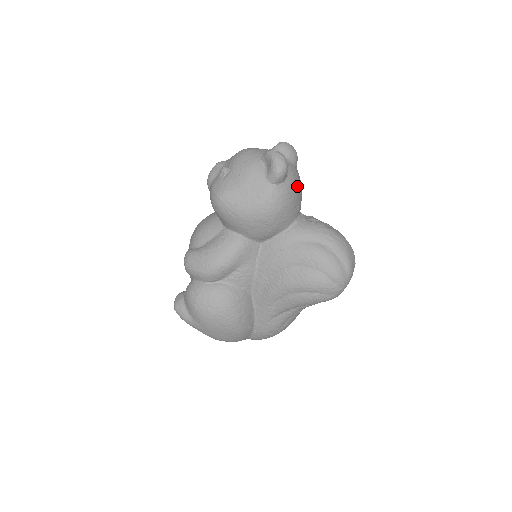
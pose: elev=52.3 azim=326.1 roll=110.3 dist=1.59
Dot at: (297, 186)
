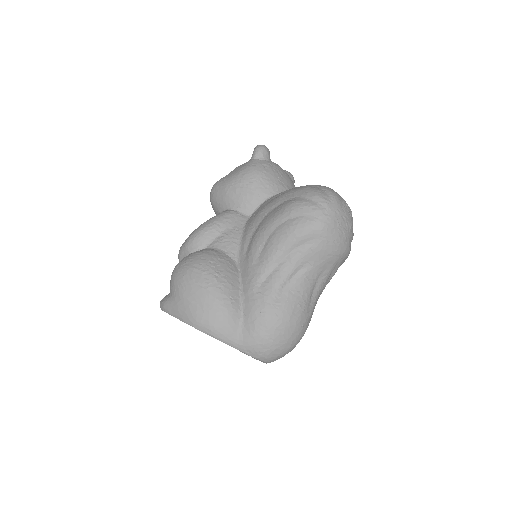
Dot at: (283, 173)
